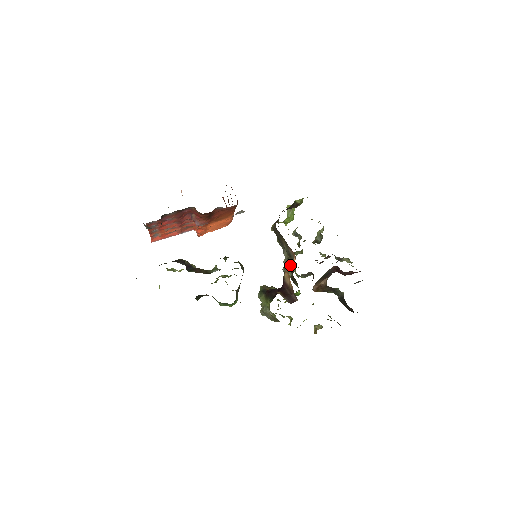
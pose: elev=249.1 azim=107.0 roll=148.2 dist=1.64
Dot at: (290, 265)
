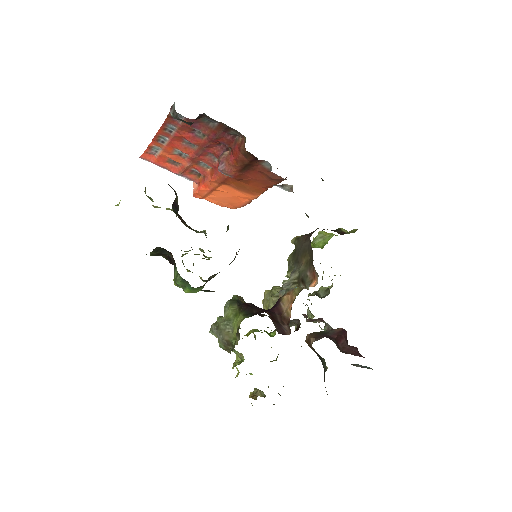
Dot at: occluded
